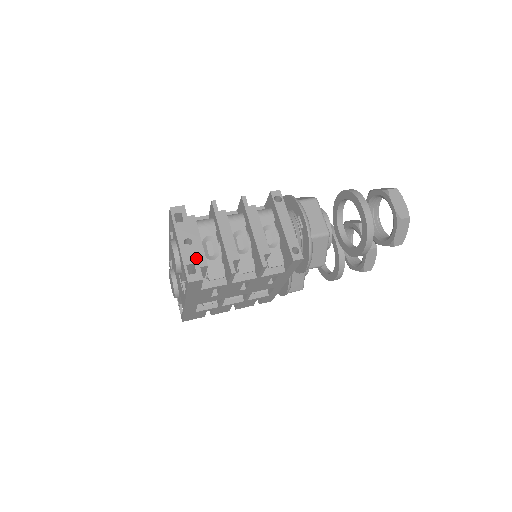
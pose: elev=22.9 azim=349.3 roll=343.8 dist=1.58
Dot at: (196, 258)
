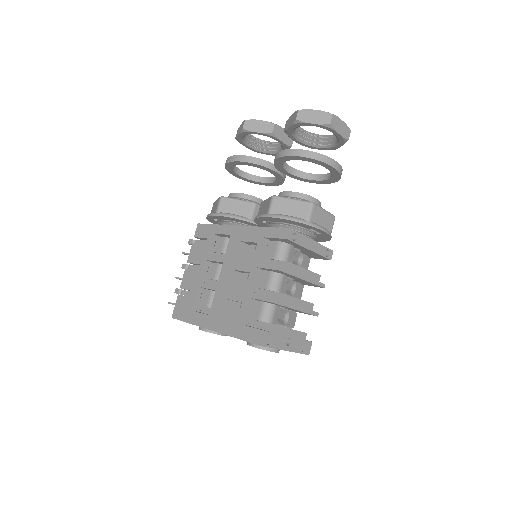
Dot at: (300, 341)
